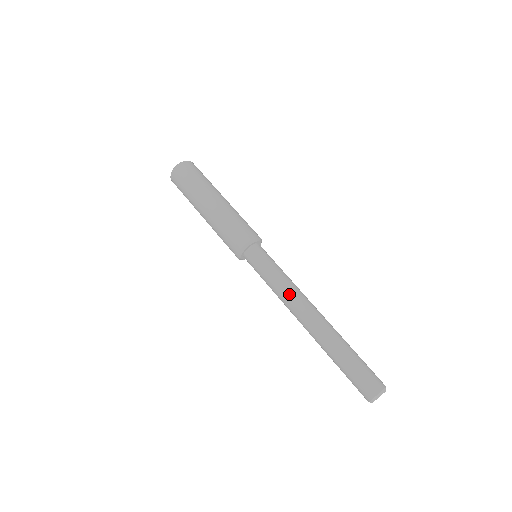
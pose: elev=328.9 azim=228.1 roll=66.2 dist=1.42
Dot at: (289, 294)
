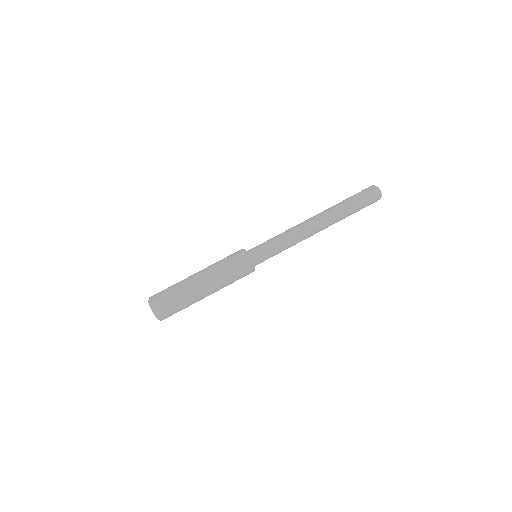
Dot at: (293, 228)
